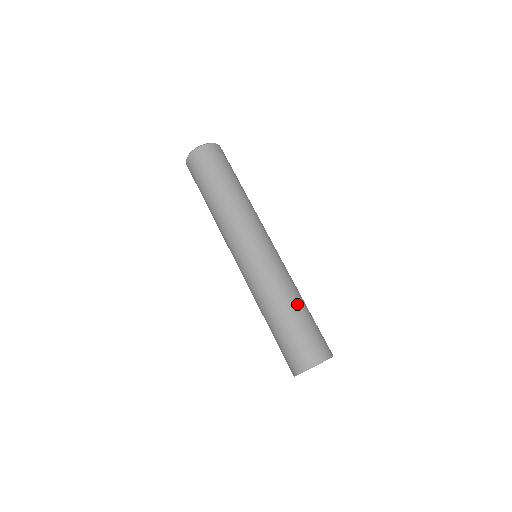
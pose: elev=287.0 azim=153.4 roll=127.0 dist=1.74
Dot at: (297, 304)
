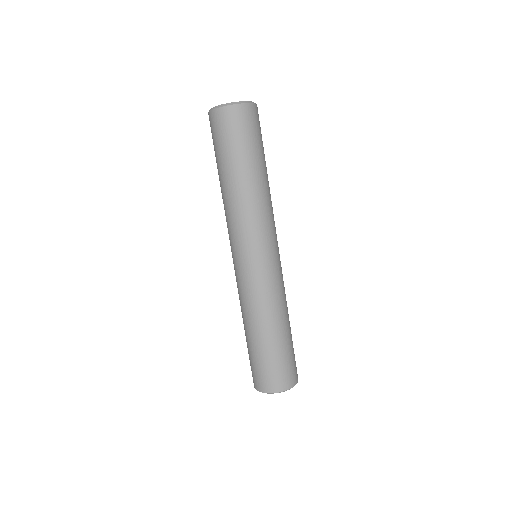
Dot at: (286, 326)
